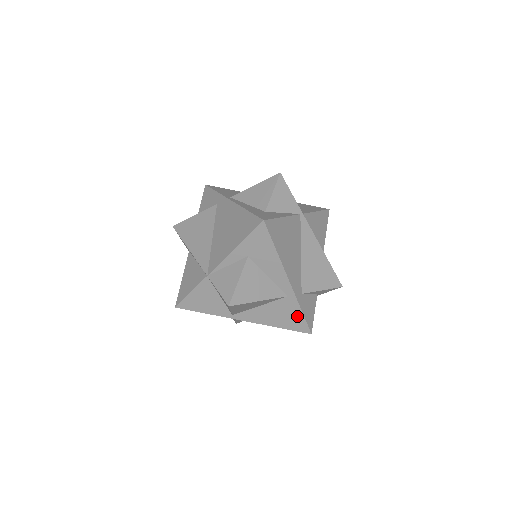
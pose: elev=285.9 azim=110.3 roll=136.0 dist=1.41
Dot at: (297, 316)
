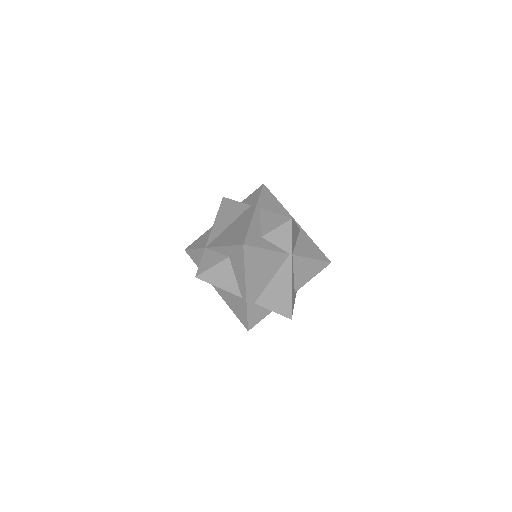
Dot at: (244, 314)
